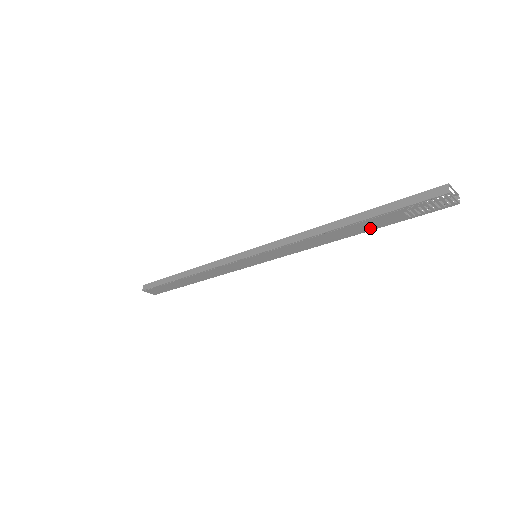
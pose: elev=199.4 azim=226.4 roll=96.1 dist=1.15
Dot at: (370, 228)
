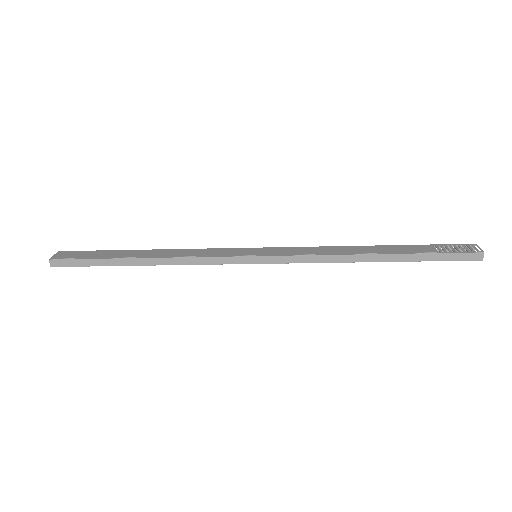
Dot at: occluded
